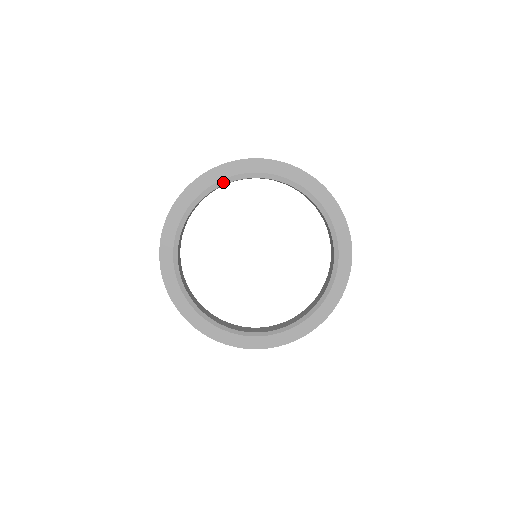
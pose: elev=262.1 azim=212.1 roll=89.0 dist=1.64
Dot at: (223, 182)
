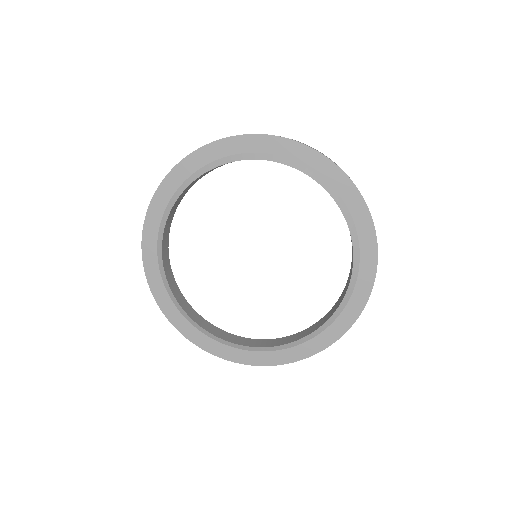
Dot at: (286, 161)
